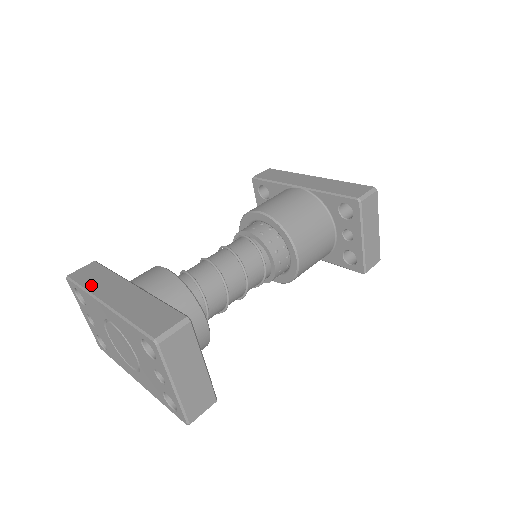
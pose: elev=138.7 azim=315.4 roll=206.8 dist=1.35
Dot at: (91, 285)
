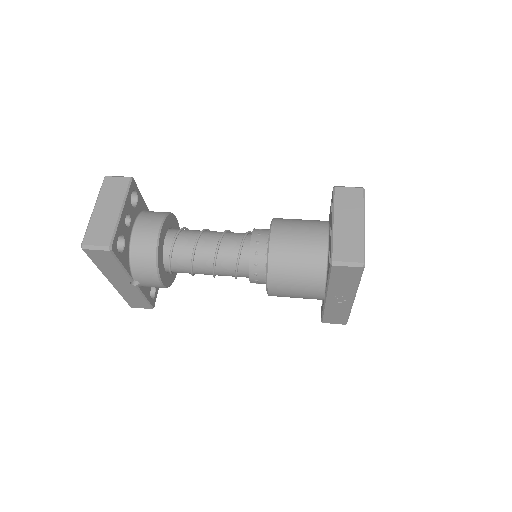
Dot at: occluded
